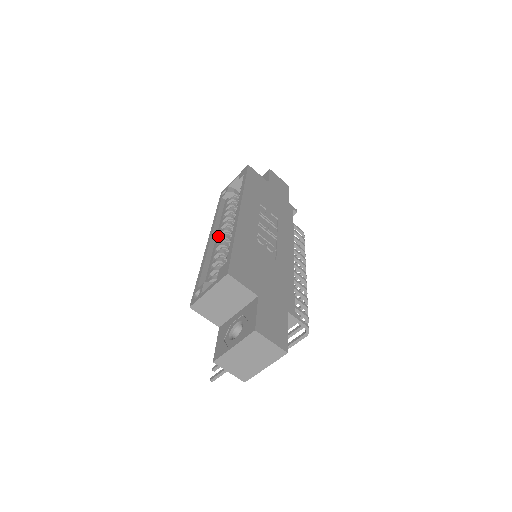
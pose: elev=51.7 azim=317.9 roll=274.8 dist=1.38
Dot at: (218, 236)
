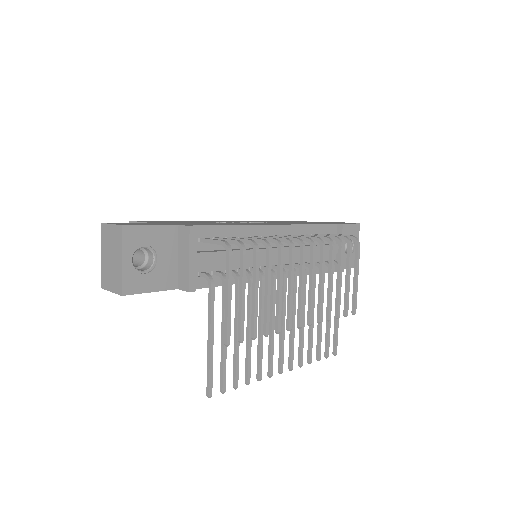
Dot at: occluded
